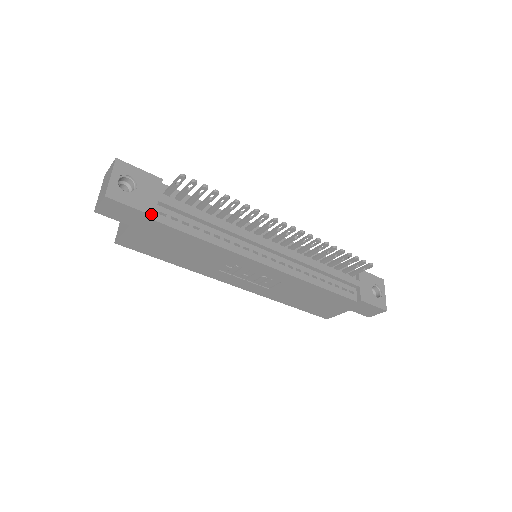
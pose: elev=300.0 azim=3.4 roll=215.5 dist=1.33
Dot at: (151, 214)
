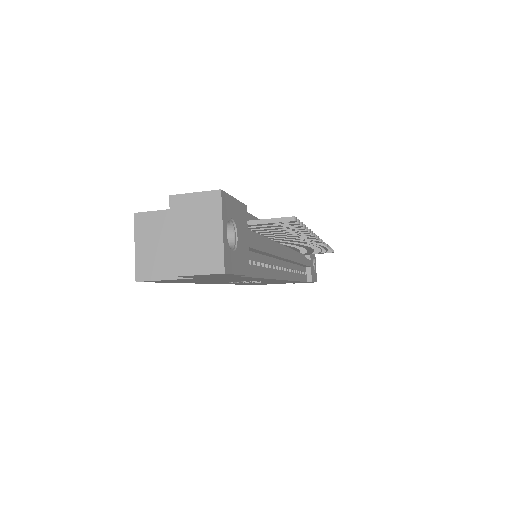
Dot at: (248, 274)
